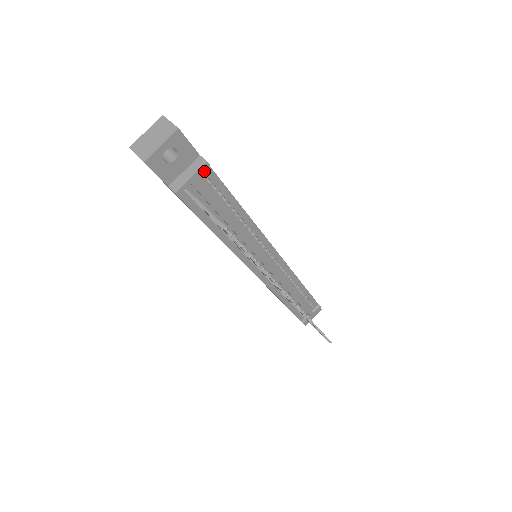
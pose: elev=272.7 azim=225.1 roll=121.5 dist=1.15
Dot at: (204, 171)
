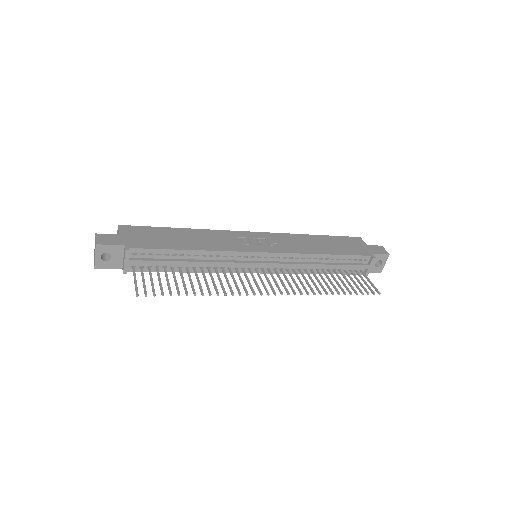
Dot at: (133, 252)
